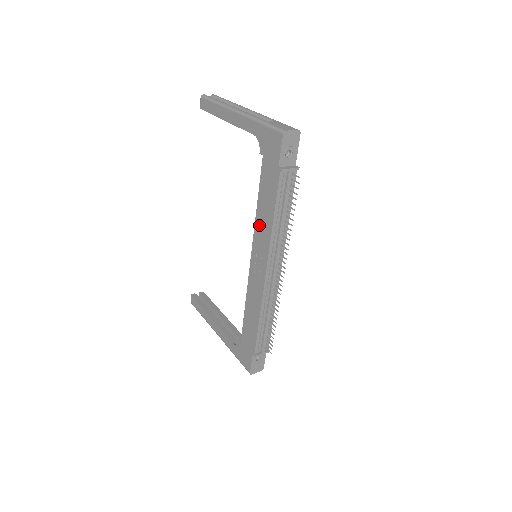
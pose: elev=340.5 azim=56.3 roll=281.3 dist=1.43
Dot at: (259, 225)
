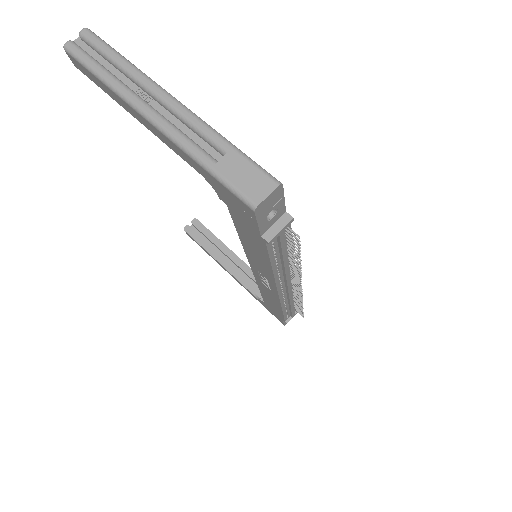
Dot at: (251, 257)
